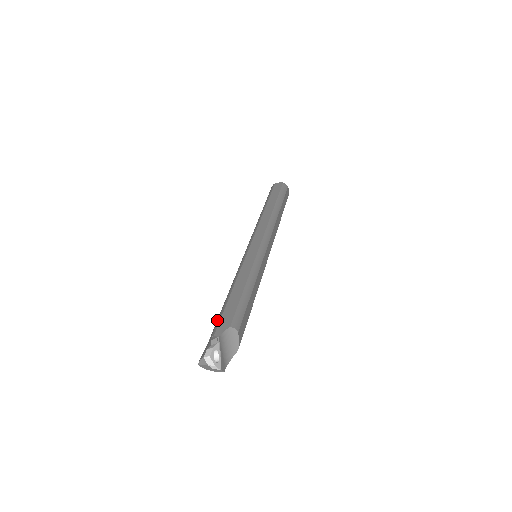
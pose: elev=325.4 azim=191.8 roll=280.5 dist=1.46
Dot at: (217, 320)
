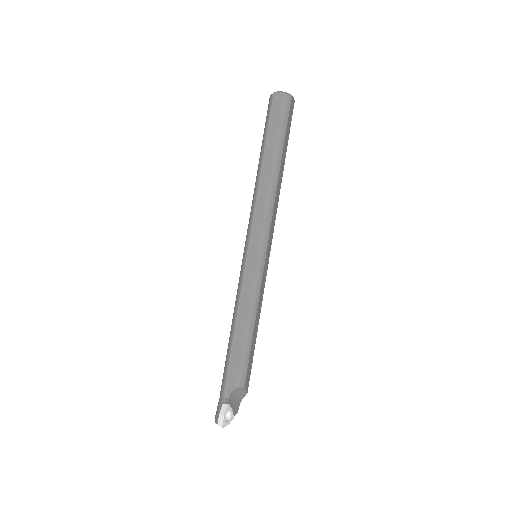
Dot at: (224, 371)
